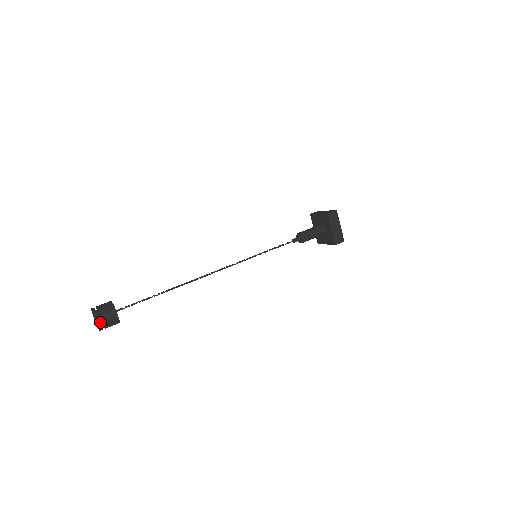
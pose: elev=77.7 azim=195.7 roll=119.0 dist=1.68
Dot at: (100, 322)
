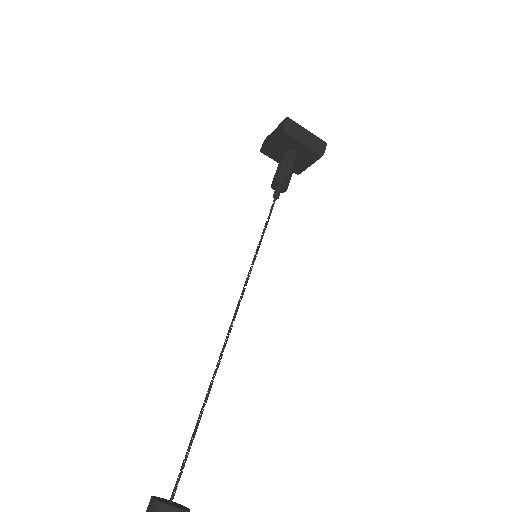
Dot at: out of frame
